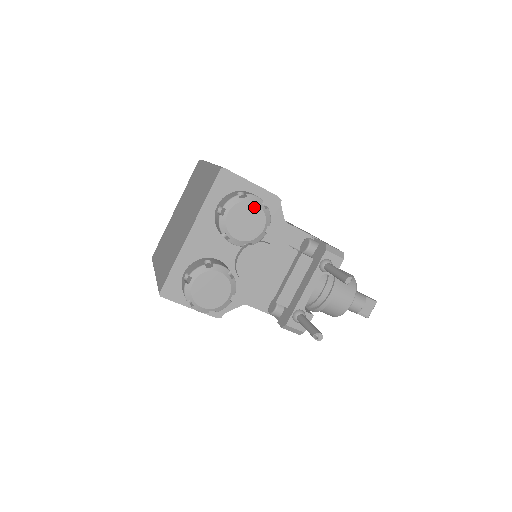
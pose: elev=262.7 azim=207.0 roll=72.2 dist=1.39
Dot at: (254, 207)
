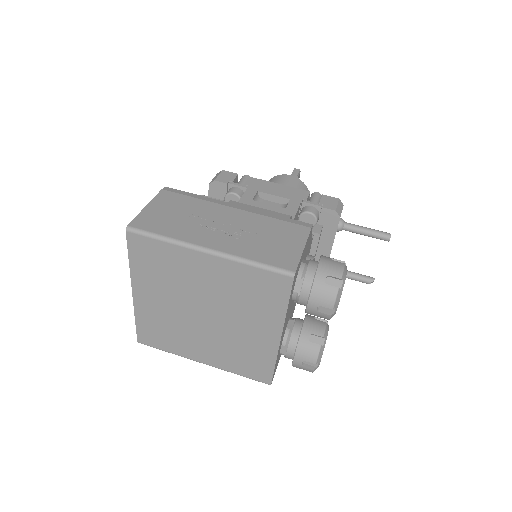
Dot at: (345, 278)
